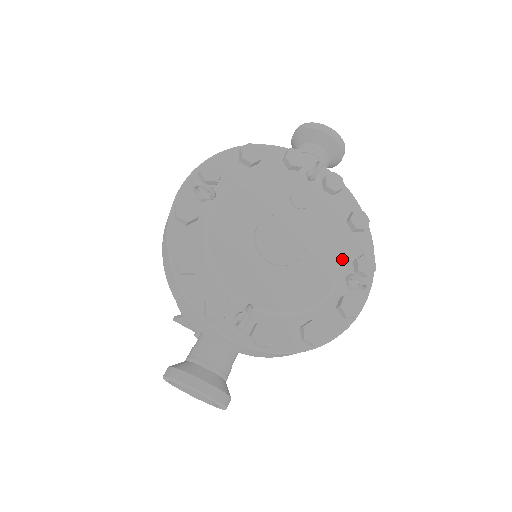
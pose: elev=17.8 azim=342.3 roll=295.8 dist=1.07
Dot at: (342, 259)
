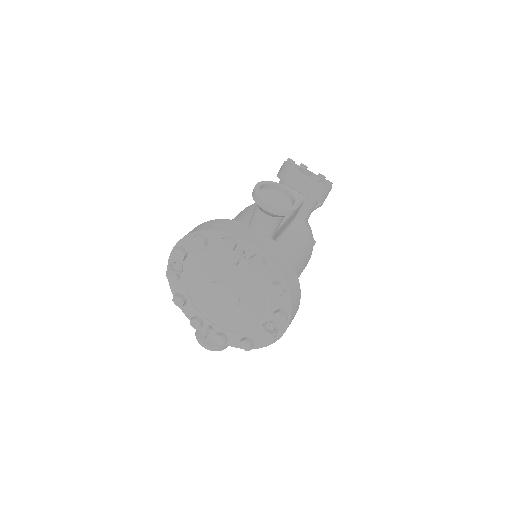
Dot at: (265, 310)
